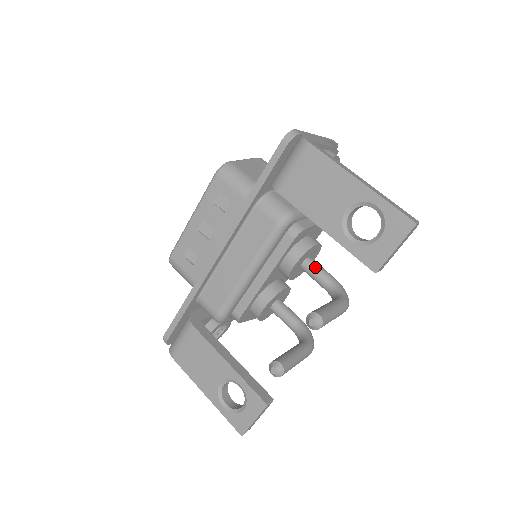
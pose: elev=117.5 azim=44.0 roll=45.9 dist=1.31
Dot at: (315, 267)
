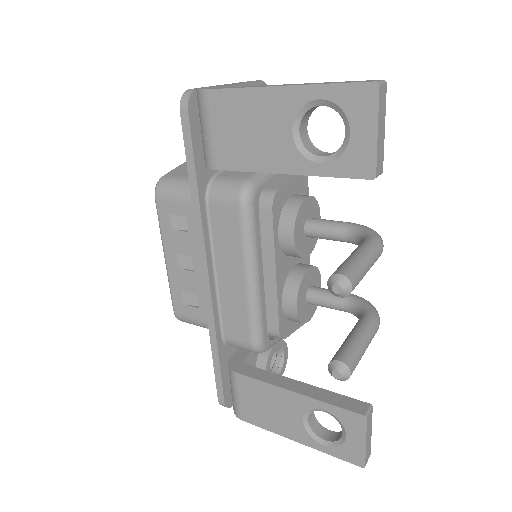
Dot at: (320, 225)
